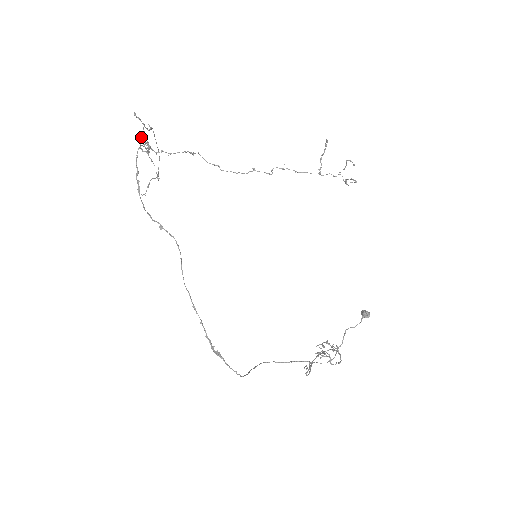
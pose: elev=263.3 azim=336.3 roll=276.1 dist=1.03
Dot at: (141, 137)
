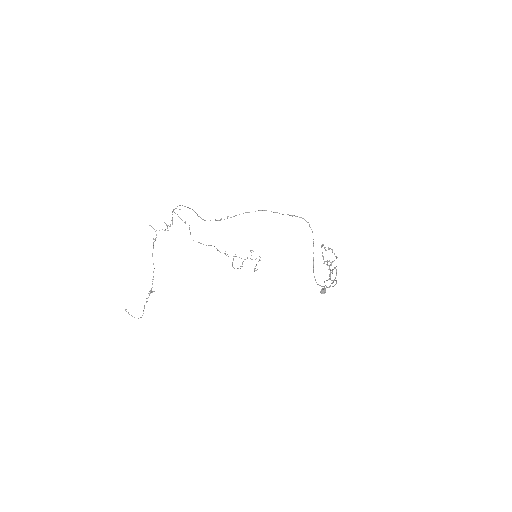
Dot at: (164, 222)
